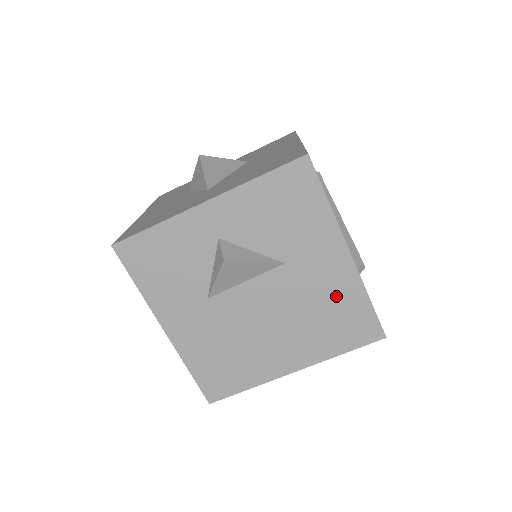
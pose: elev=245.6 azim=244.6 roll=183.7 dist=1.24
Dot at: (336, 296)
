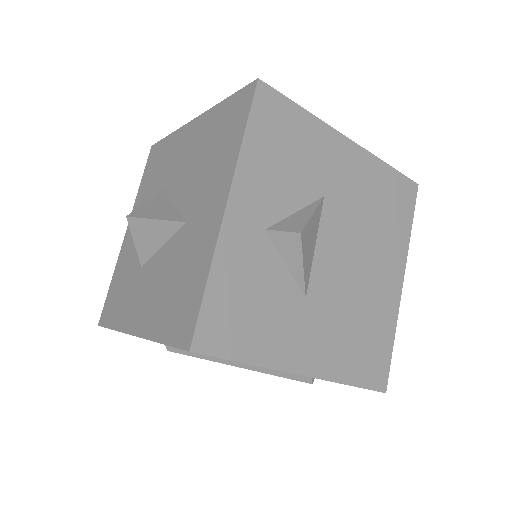
Dot at: (372, 186)
